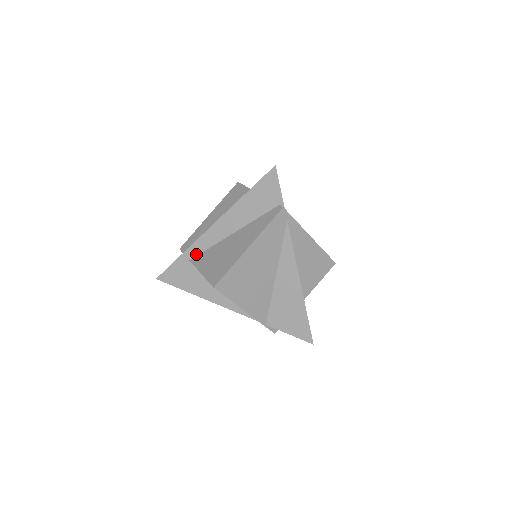
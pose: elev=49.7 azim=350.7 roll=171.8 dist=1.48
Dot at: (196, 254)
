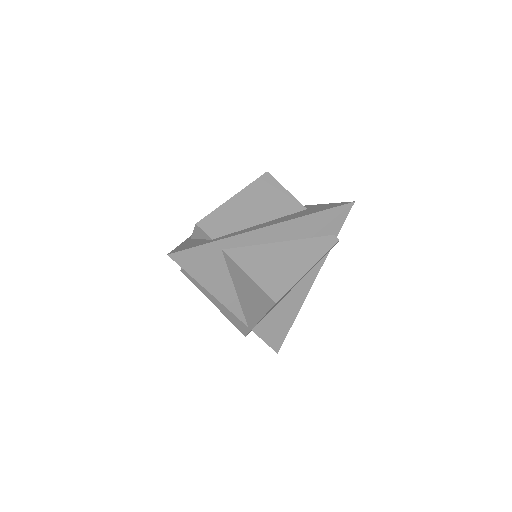
Dot at: (233, 246)
